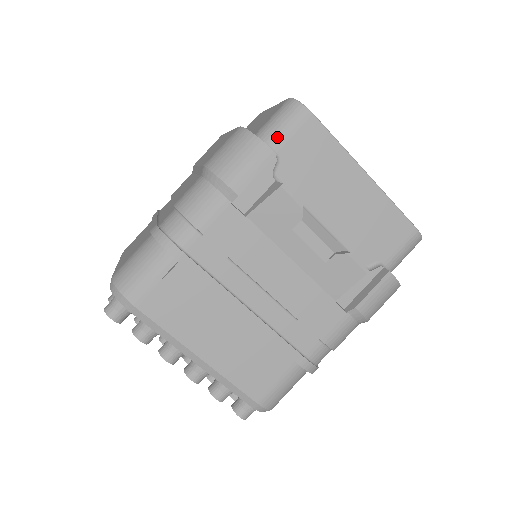
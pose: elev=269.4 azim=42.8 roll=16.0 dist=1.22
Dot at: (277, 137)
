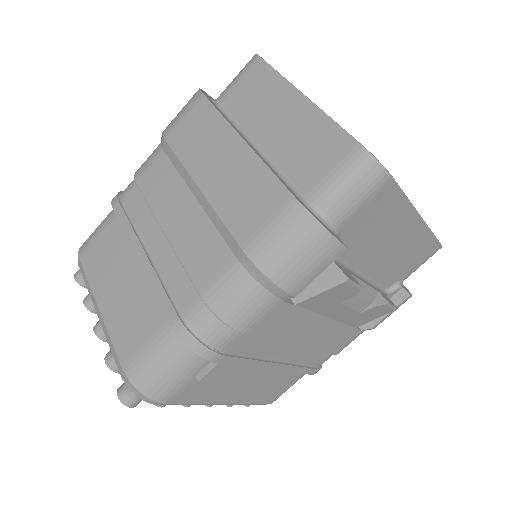
Dot at: (344, 212)
